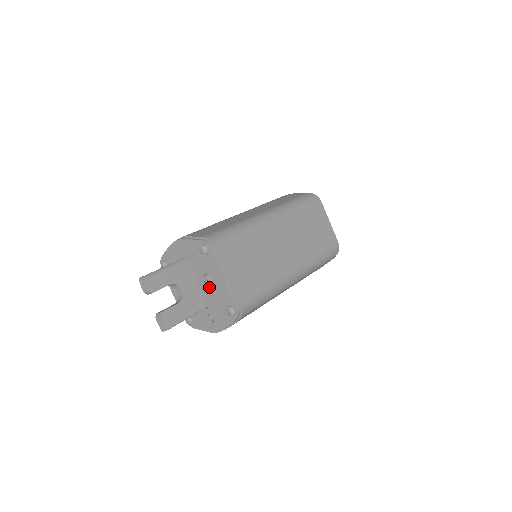
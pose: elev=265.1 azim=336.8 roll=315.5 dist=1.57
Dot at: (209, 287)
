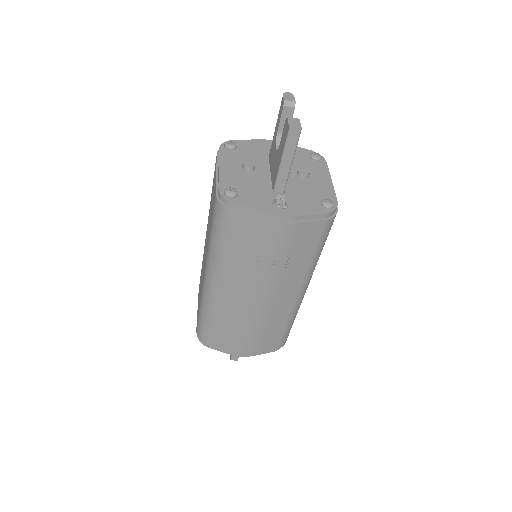
Dot at: (301, 180)
